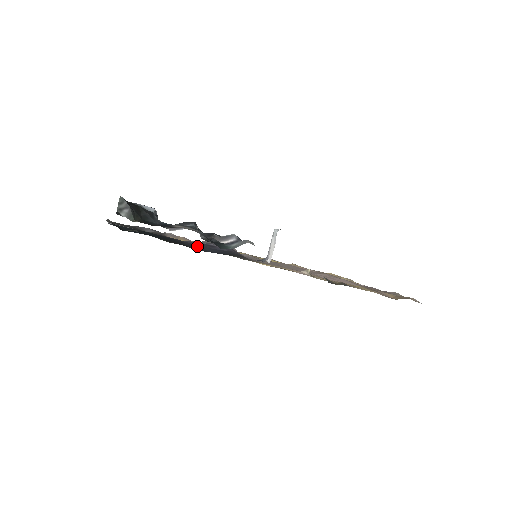
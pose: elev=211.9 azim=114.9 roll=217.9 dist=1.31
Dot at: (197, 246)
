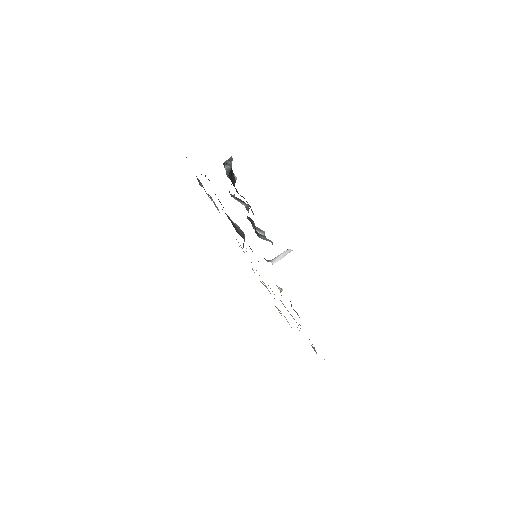
Dot at: occluded
